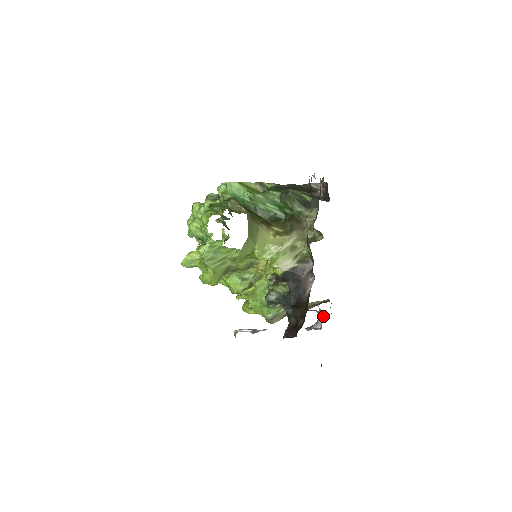
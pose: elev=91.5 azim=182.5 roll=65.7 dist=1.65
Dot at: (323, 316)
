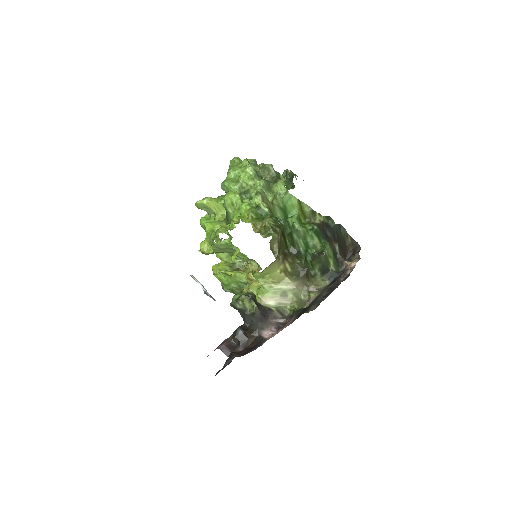
Dot at: occluded
